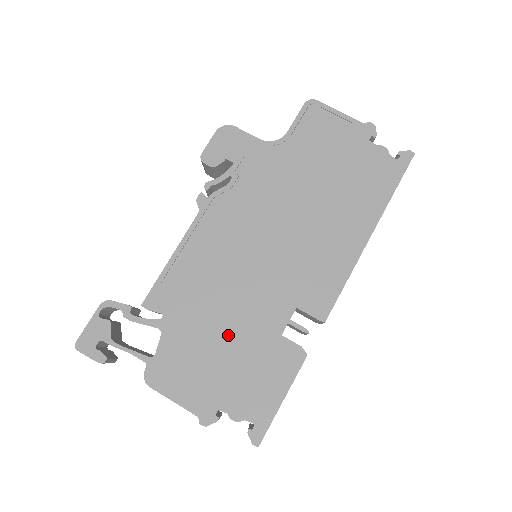
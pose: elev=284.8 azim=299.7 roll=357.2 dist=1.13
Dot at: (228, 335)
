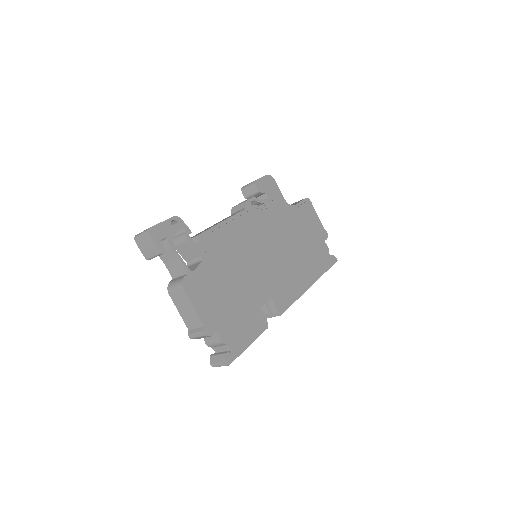
Dot at: (236, 288)
